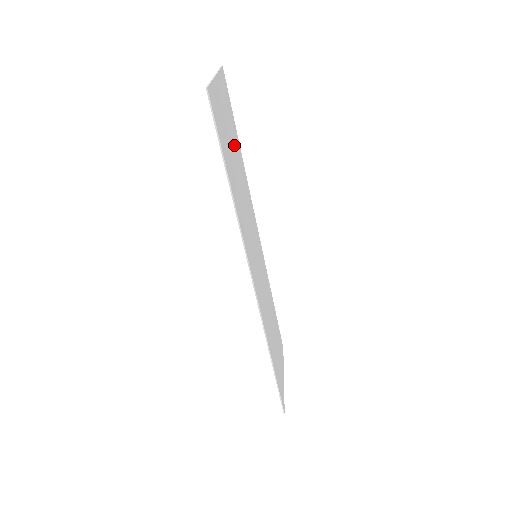
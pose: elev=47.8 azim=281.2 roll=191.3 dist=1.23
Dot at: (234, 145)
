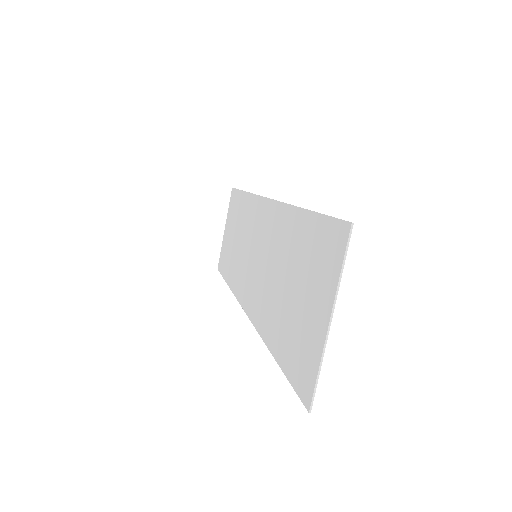
Dot at: (299, 265)
